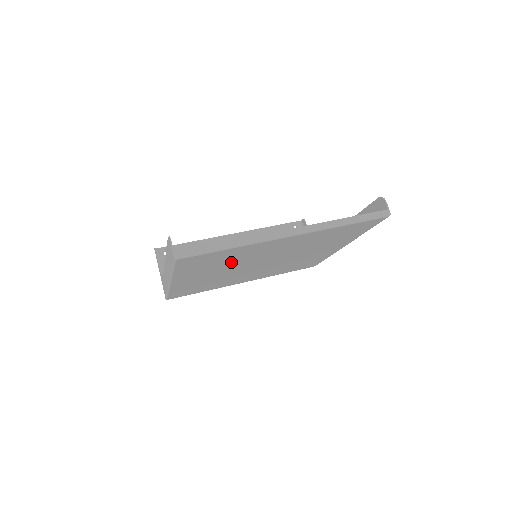
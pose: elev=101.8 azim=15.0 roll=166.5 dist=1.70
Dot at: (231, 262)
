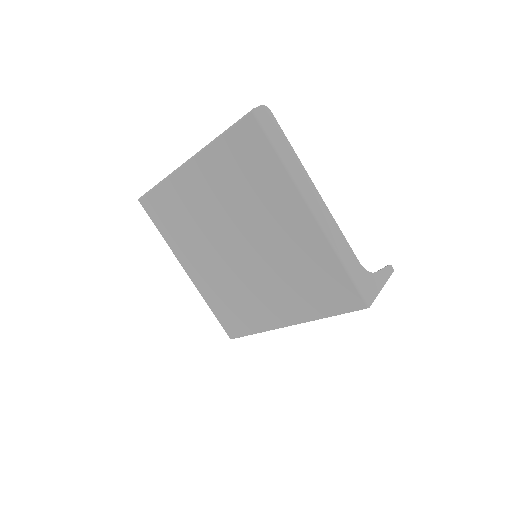
Dot at: (193, 226)
